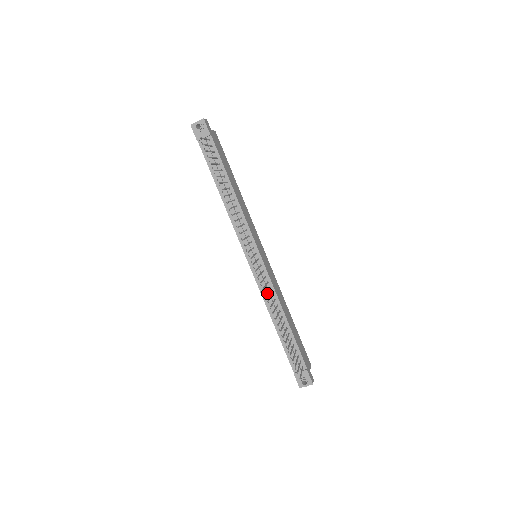
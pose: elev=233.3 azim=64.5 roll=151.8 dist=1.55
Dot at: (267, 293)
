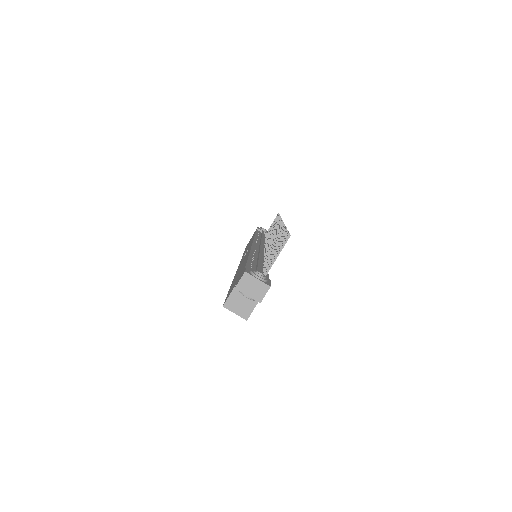
Dot at: occluded
